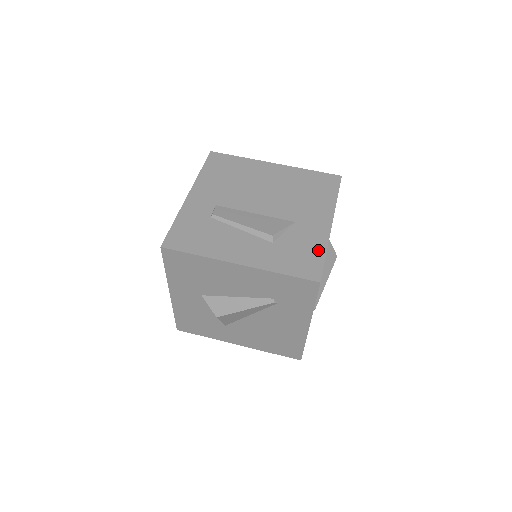
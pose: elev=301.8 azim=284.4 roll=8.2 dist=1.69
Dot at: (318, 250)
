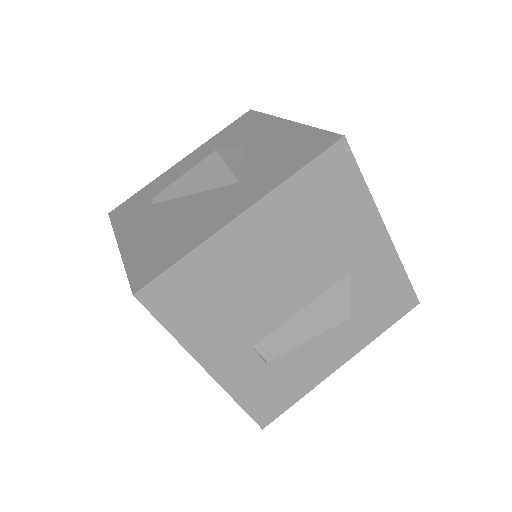
Dot at: (396, 277)
